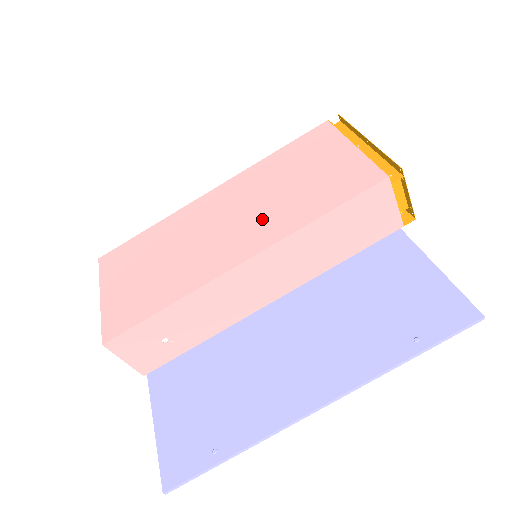
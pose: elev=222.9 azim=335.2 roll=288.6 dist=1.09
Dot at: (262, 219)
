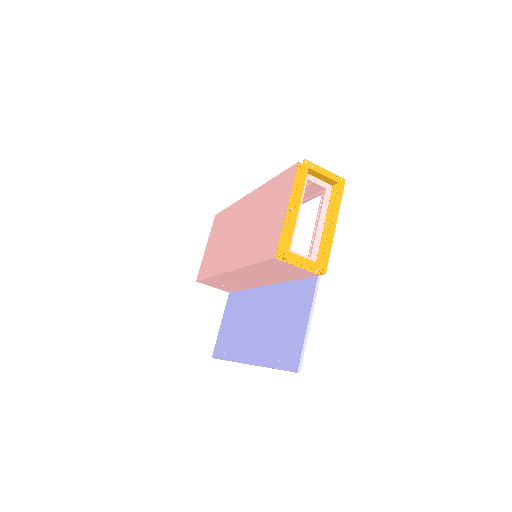
Dot at: (243, 244)
